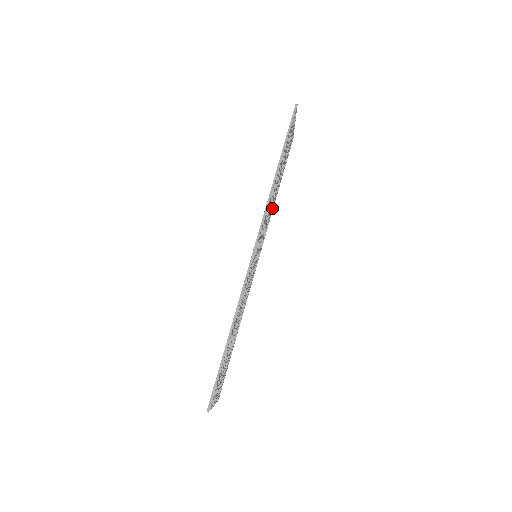
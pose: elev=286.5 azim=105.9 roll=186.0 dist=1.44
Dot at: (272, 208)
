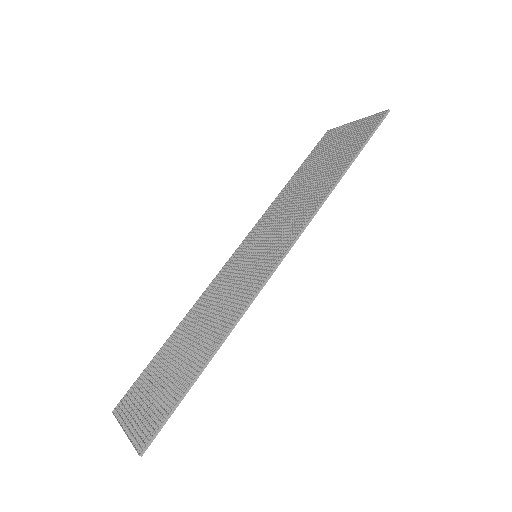
Dot at: (282, 201)
